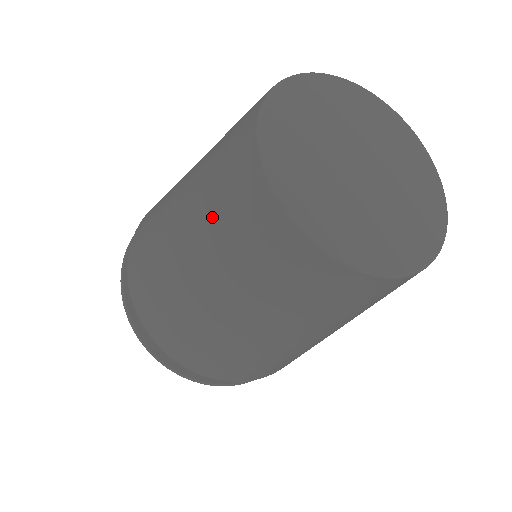
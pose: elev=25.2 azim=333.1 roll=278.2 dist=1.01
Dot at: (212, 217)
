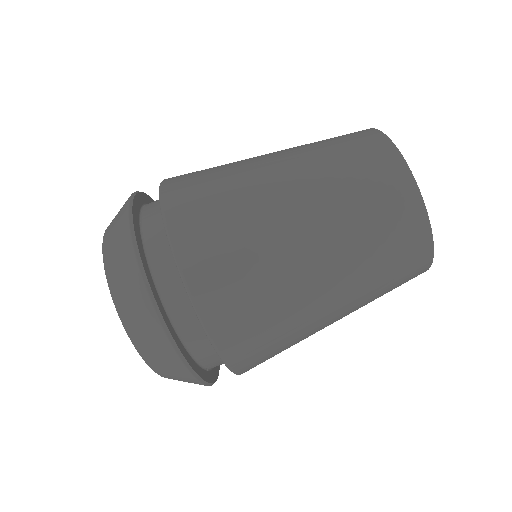
Dot at: occluded
